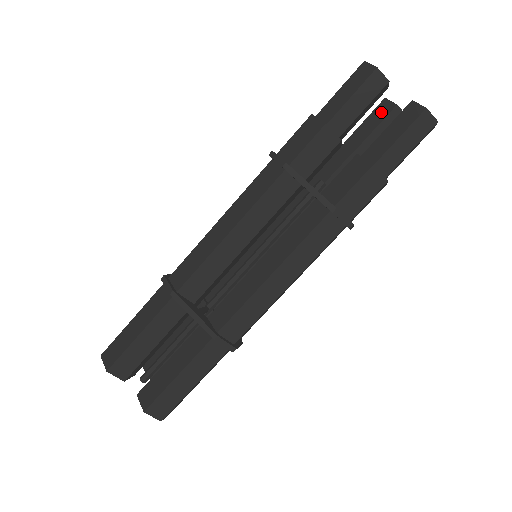
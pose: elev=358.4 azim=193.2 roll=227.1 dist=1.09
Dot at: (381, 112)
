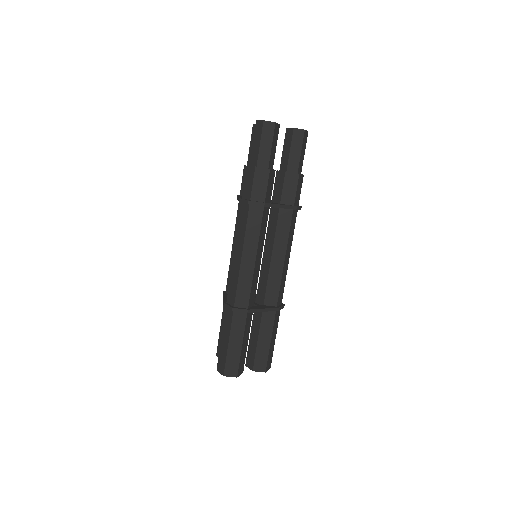
Dot at: occluded
